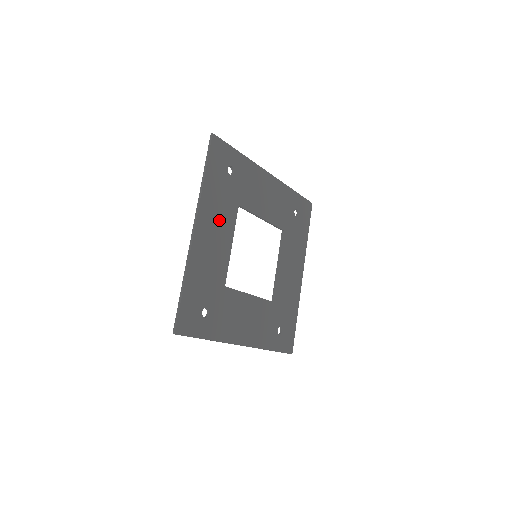
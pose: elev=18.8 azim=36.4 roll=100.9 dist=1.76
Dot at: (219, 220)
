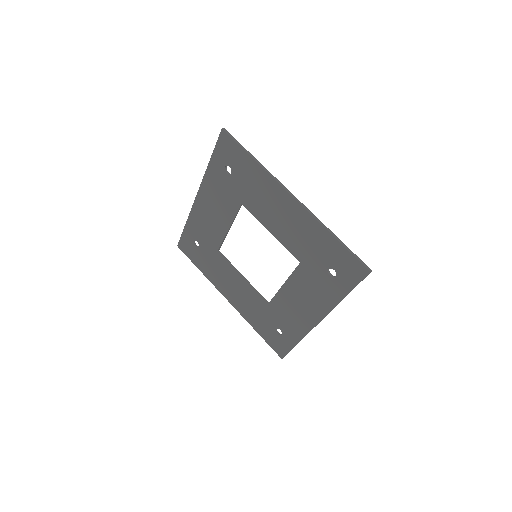
Dot at: (268, 203)
